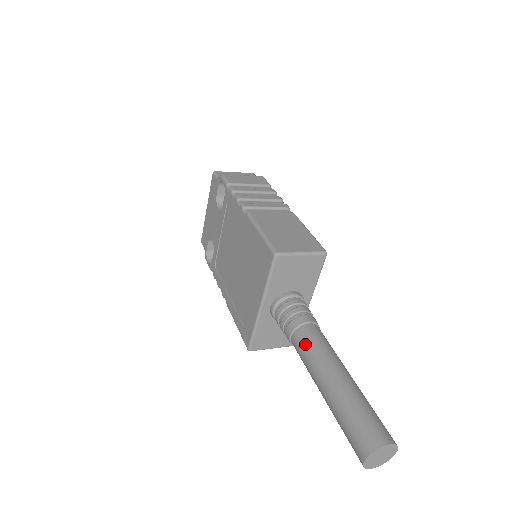
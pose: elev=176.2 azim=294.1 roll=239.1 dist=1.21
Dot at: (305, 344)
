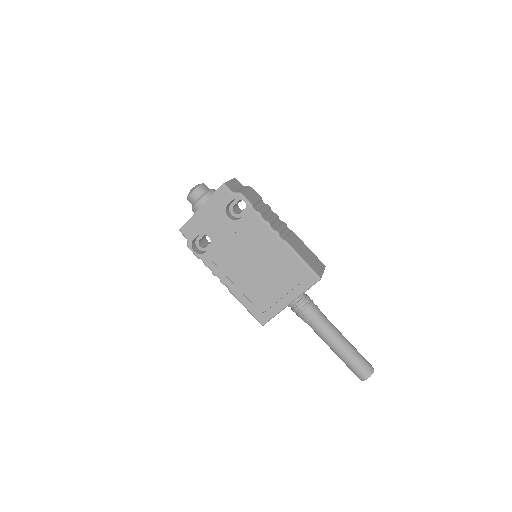
Dot at: (324, 326)
